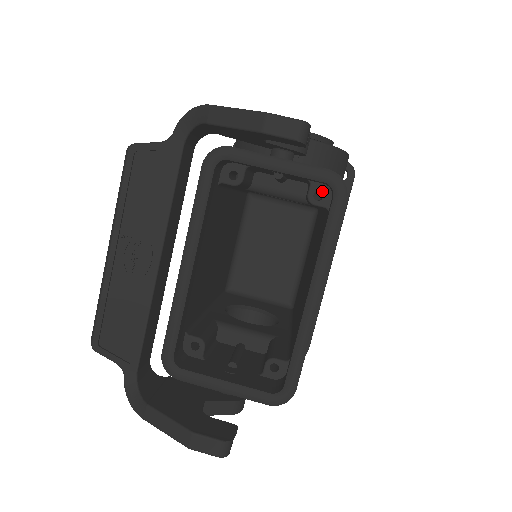
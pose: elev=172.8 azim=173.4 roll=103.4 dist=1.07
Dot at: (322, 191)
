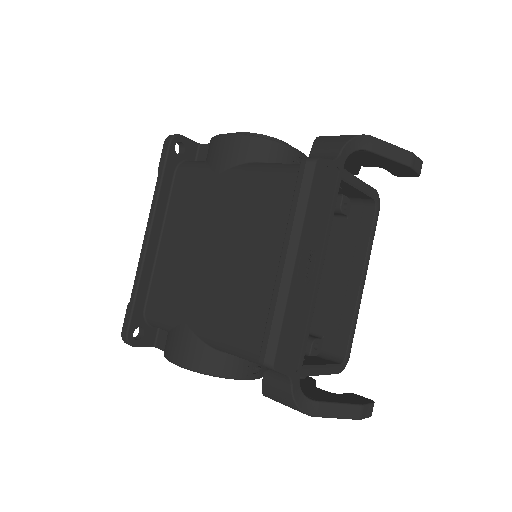
Dot at: (347, 203)
